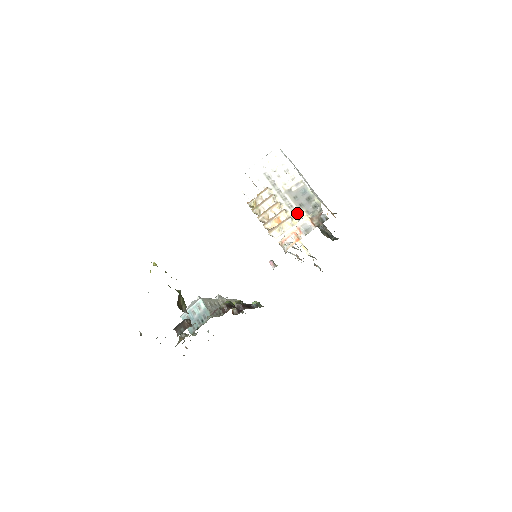
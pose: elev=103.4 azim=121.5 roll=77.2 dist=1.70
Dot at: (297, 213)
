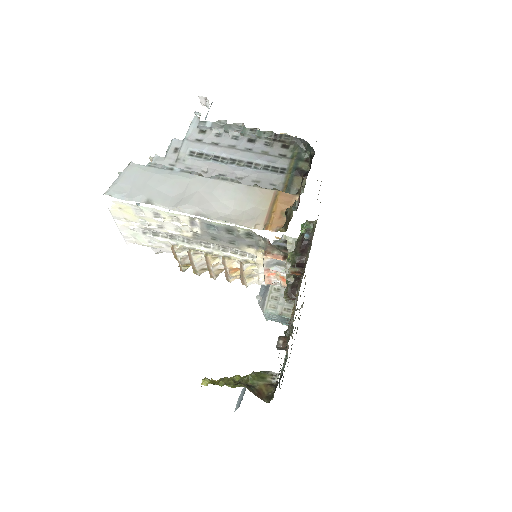
Dot at: (241, 252)
